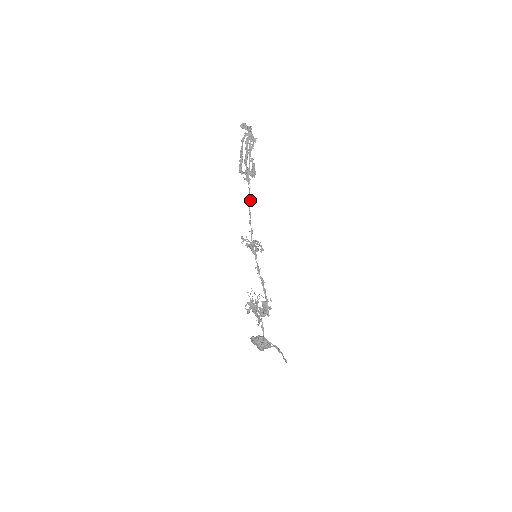
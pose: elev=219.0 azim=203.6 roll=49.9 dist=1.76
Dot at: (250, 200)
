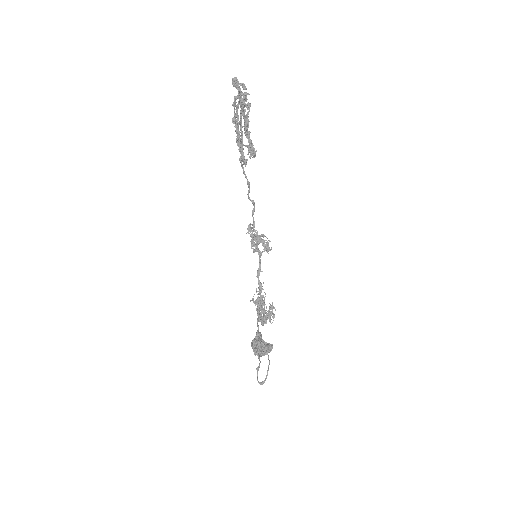
Dot at: (248, 187)
